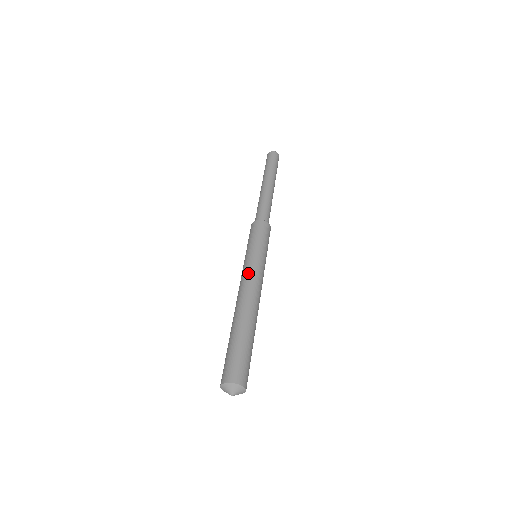
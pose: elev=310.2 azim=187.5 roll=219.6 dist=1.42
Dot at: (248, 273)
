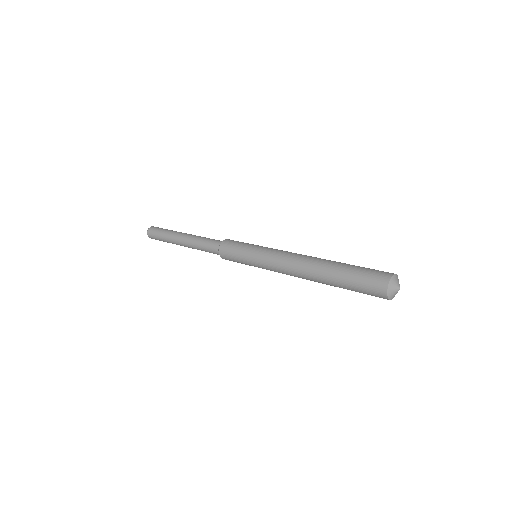
Dot at: (279, 251)
